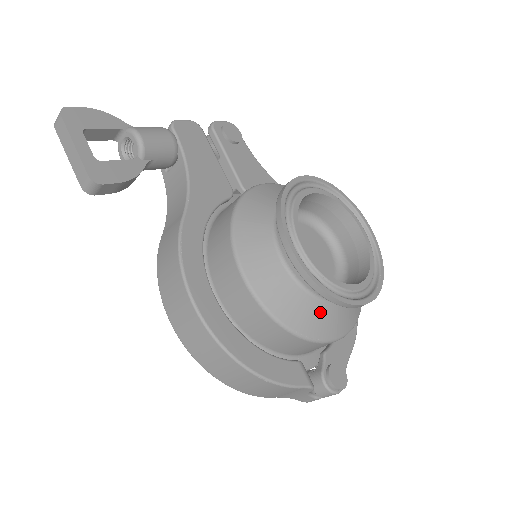
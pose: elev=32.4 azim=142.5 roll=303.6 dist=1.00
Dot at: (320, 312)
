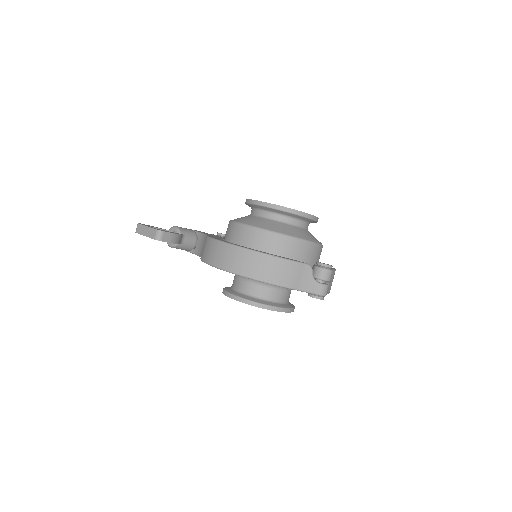
Dot at: (289, 228)
